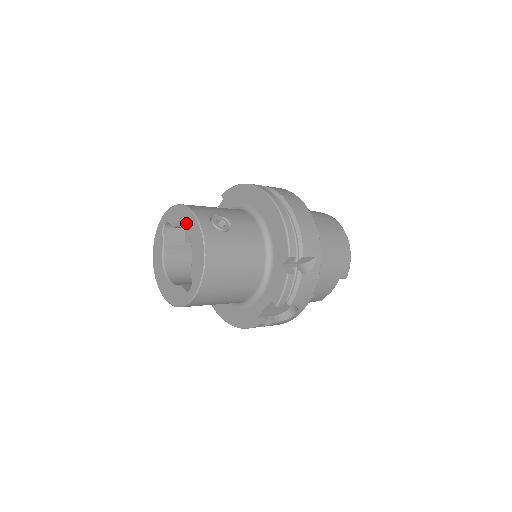
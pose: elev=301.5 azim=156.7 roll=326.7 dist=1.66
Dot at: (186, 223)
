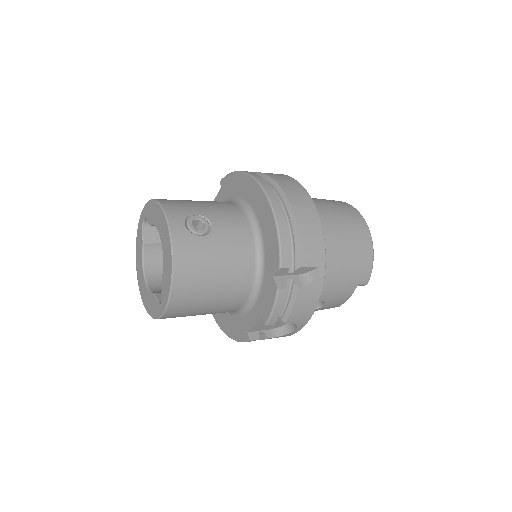
Dot at: (159, 223)
